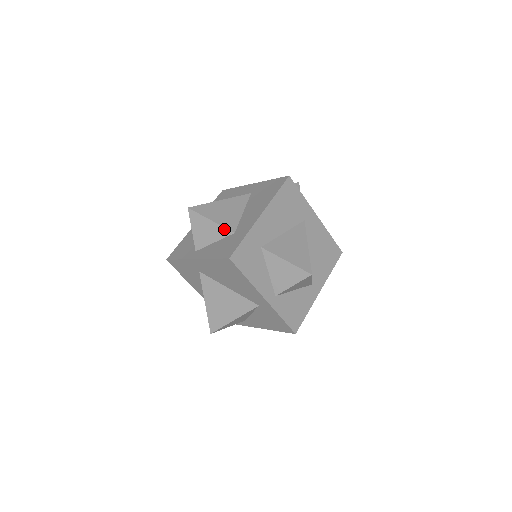
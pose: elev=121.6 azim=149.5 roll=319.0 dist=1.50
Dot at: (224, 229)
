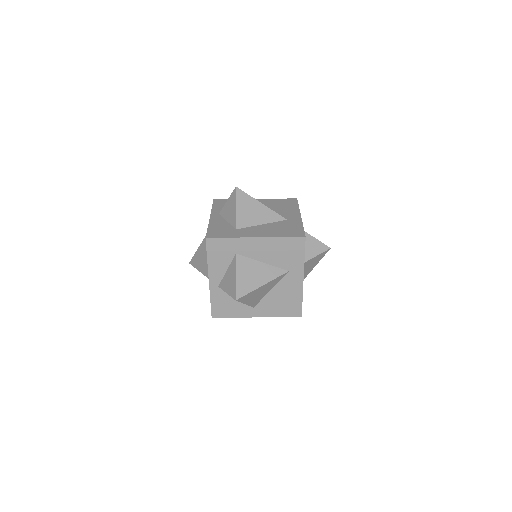
Dot at: (235, 220)
